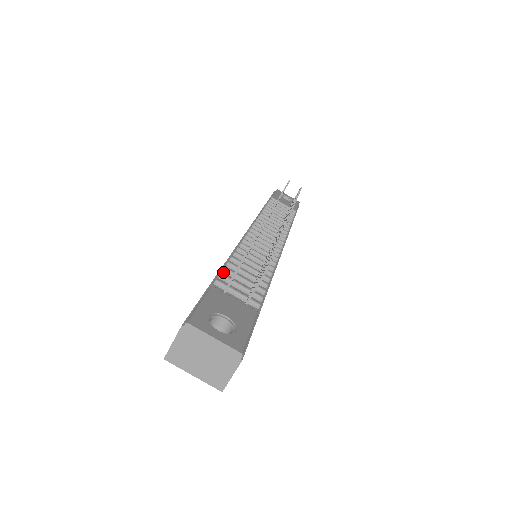
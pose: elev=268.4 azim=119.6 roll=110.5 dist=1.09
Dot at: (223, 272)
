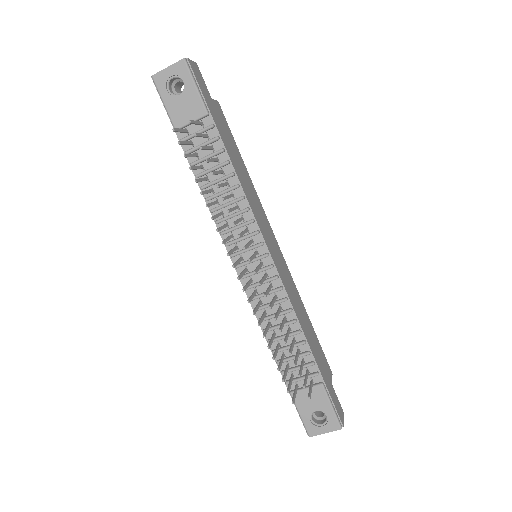
Dot at: occluded
